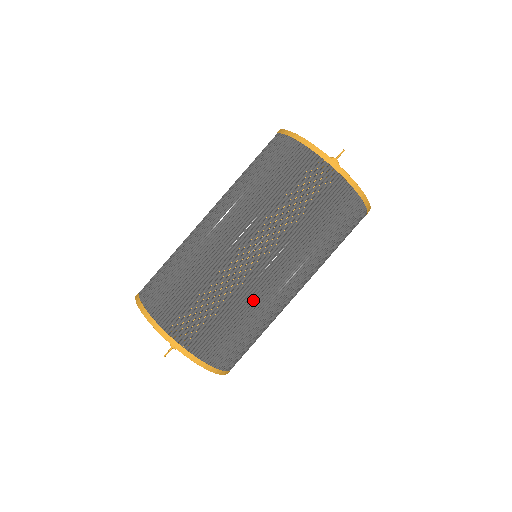
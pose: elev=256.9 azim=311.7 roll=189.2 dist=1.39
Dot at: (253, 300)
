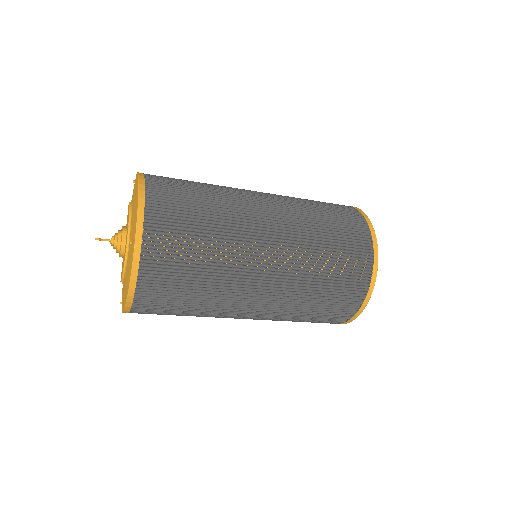
Dot at: (228, 278)
